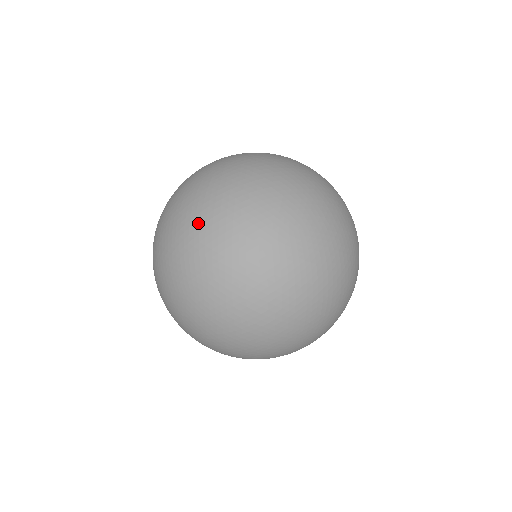
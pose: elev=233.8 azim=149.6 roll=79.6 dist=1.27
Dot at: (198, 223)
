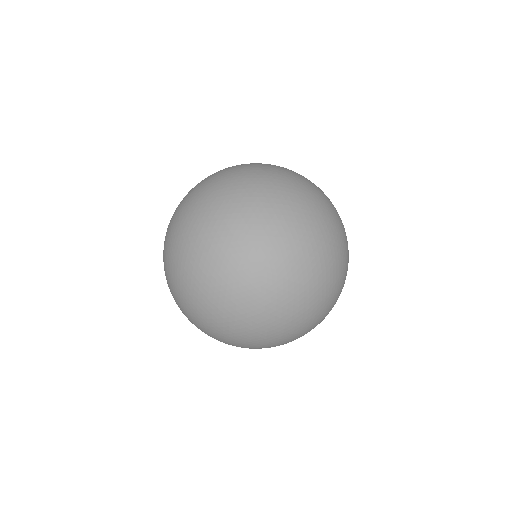
Dot at: (247, 206)
